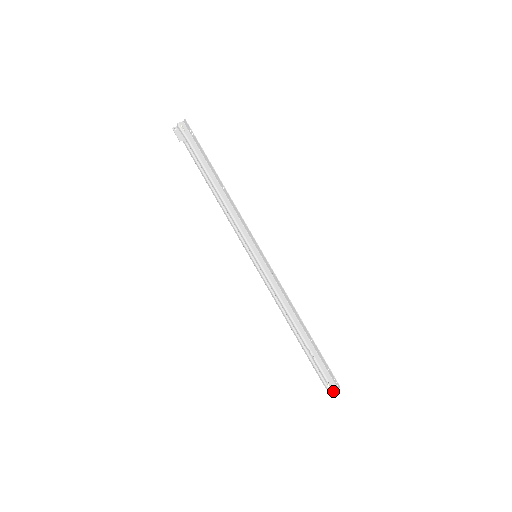
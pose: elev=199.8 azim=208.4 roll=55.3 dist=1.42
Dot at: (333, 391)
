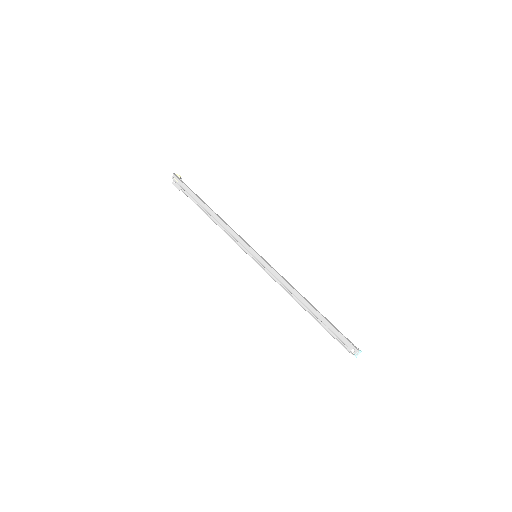
Dot at: (356, 354)
